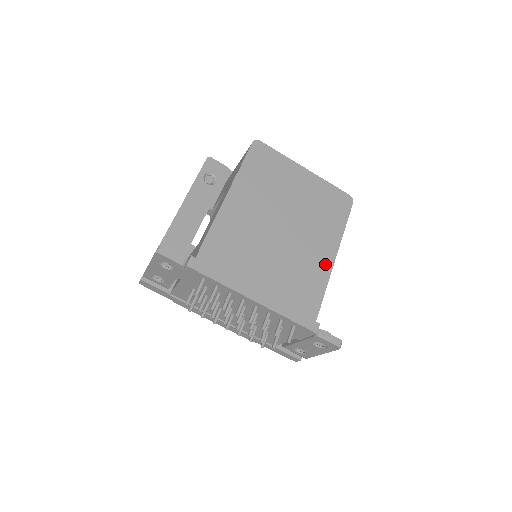
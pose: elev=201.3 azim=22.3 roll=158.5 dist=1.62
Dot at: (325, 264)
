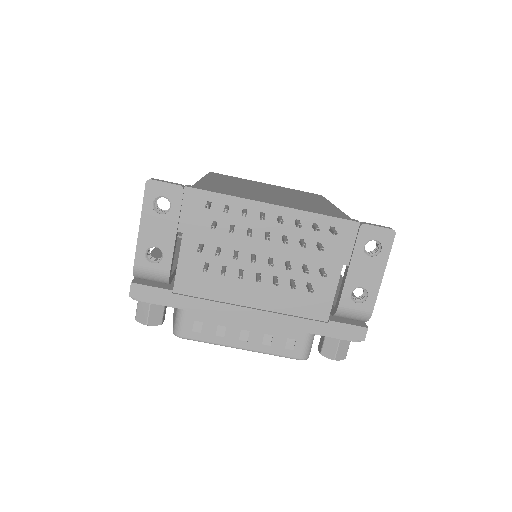
Dot at: (328, 205)
